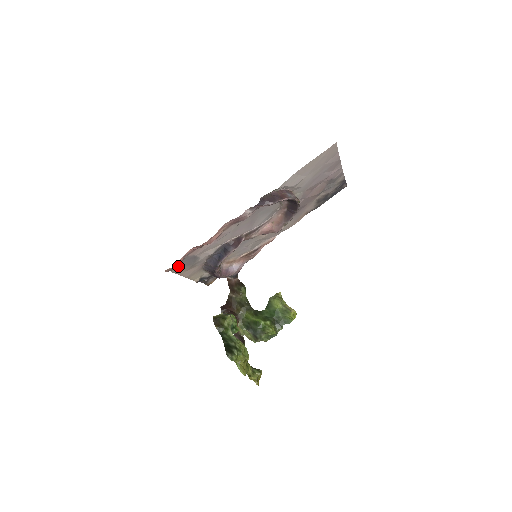
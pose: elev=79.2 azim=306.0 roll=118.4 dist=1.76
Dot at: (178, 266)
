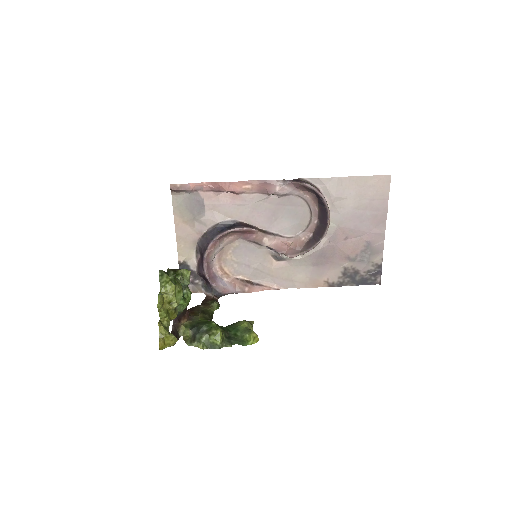
Dot at: (182, 200)
